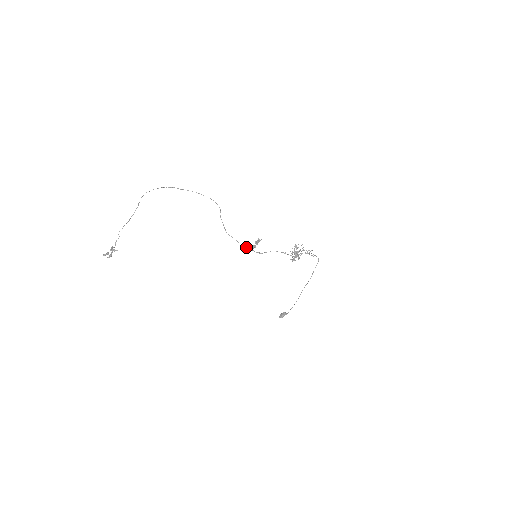
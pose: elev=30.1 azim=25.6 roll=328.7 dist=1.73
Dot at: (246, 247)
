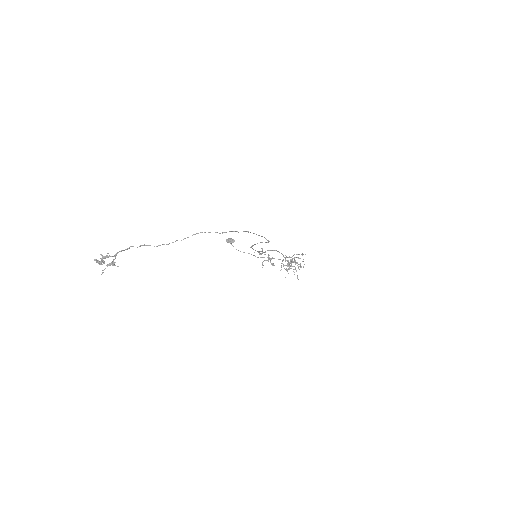
Dot at: (255, 250)
